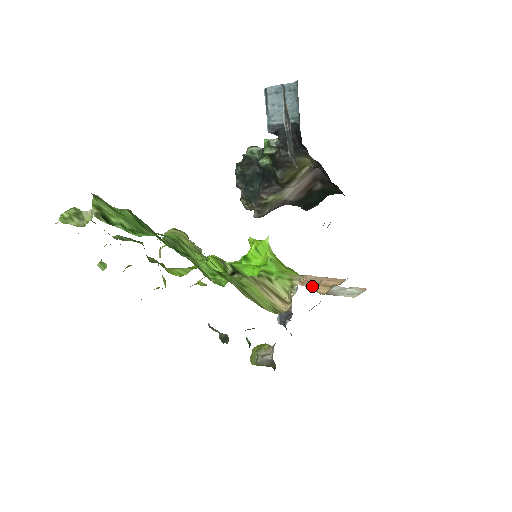
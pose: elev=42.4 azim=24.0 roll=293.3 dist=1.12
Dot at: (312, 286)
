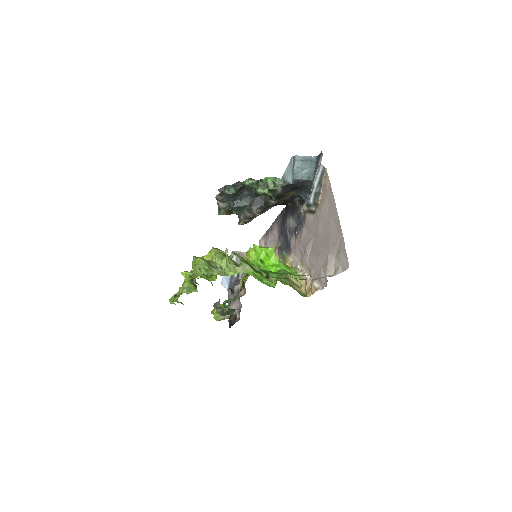
Dot at: occluded
